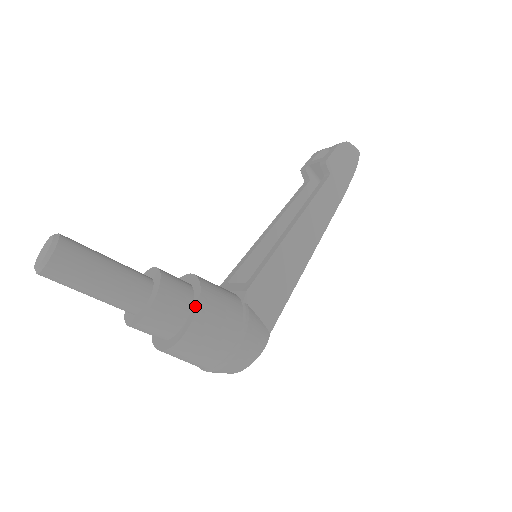
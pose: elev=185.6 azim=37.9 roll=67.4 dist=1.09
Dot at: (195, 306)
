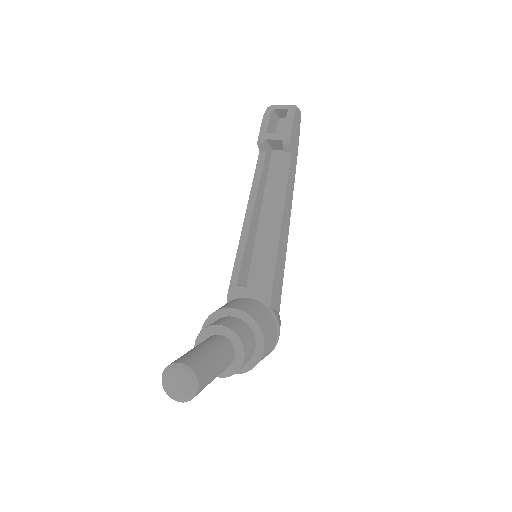
Dot at: (260, 342)
